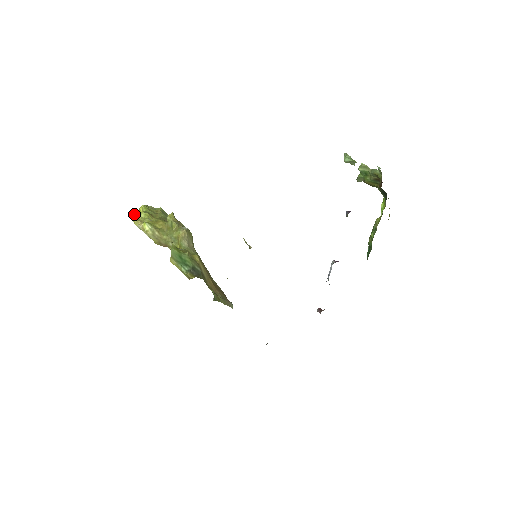
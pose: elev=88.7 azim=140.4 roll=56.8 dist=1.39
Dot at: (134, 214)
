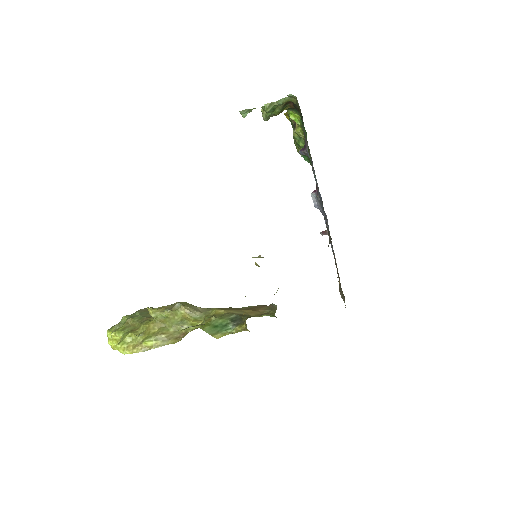
Dot at: (121, 348)
